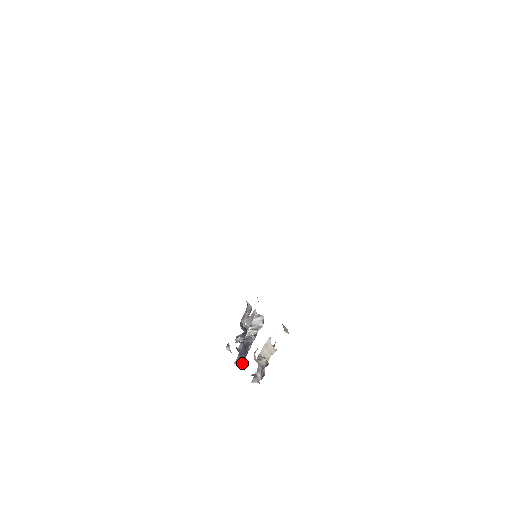
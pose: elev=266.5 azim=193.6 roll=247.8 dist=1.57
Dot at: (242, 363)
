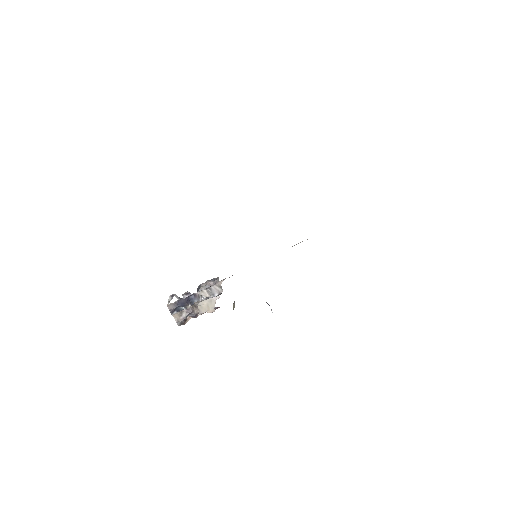
Dot at: (172, 312)
